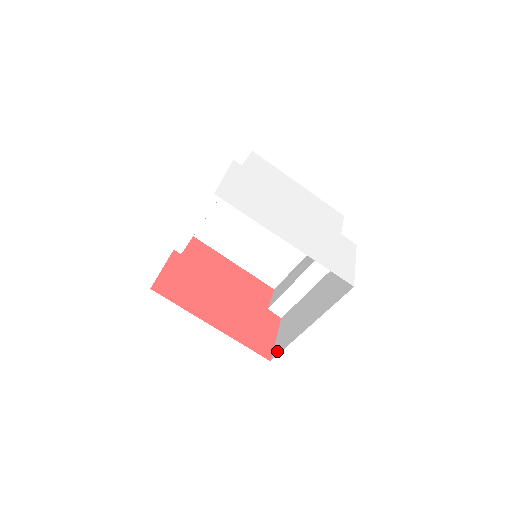
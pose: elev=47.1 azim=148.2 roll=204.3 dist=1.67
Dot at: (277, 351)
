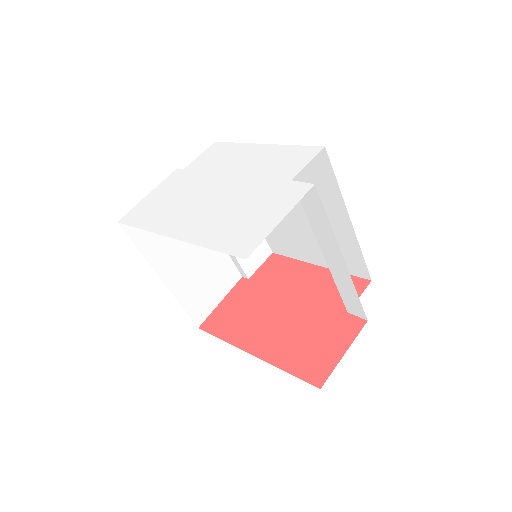
Dot at: occluded
